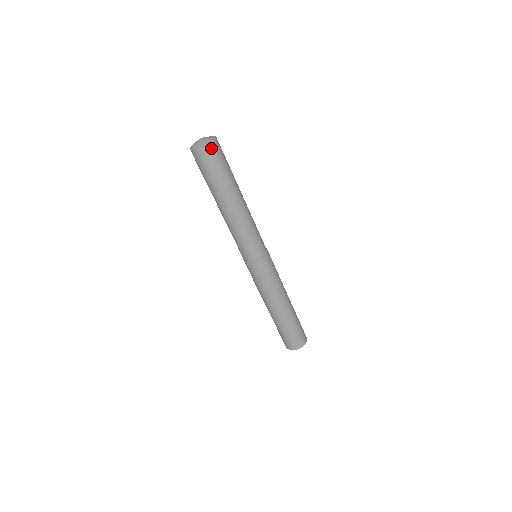
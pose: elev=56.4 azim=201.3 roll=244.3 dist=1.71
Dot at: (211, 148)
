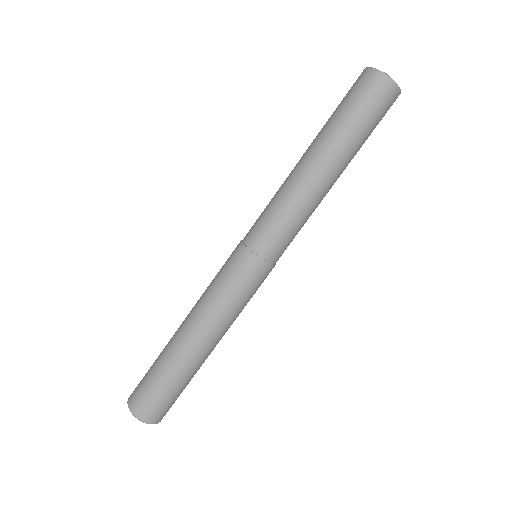
Dot at: occluded
